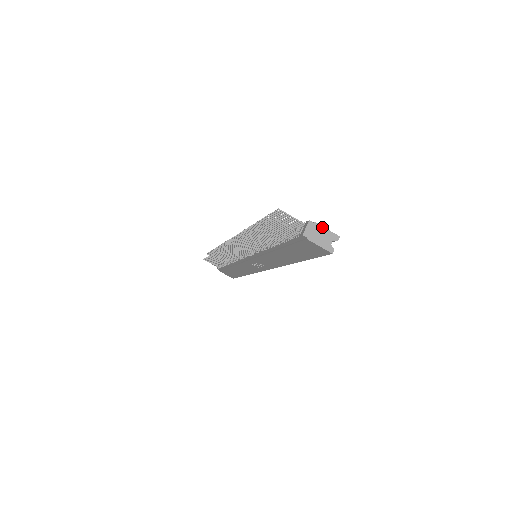
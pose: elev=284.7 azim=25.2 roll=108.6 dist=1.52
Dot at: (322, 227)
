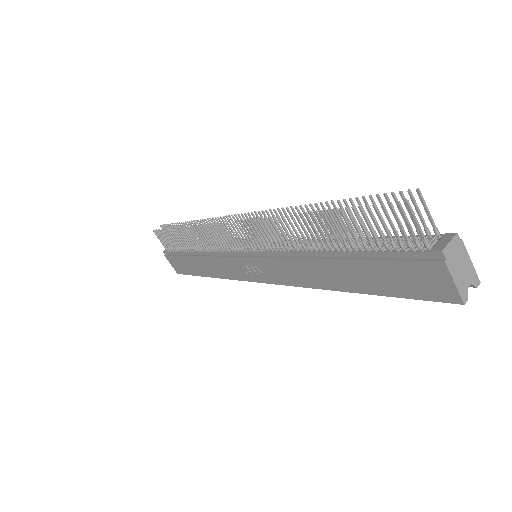
Dot at: (467, 254)
